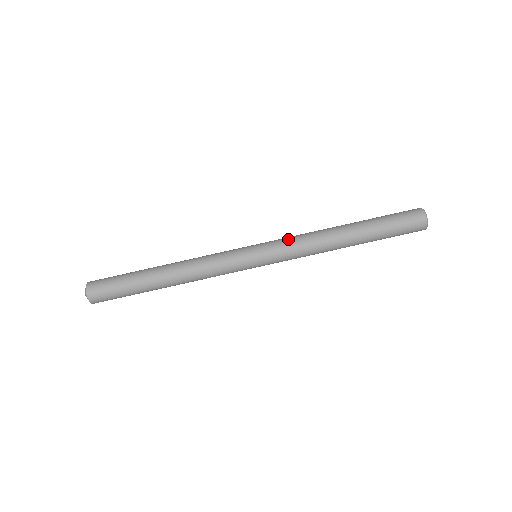
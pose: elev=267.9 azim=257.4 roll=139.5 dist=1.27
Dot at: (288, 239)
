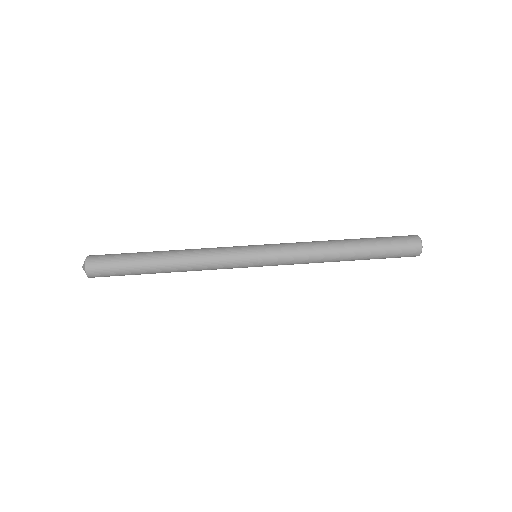
Dot at: occluded
